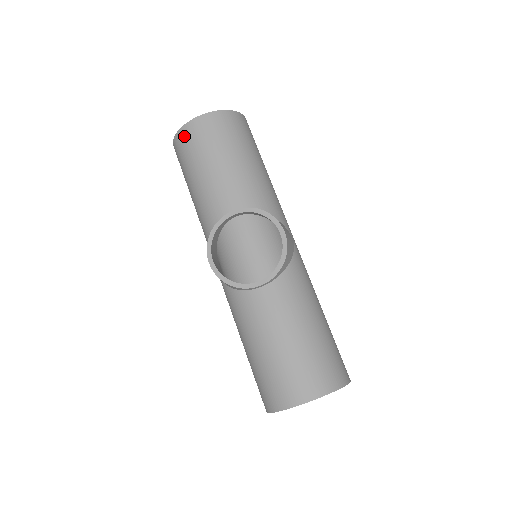
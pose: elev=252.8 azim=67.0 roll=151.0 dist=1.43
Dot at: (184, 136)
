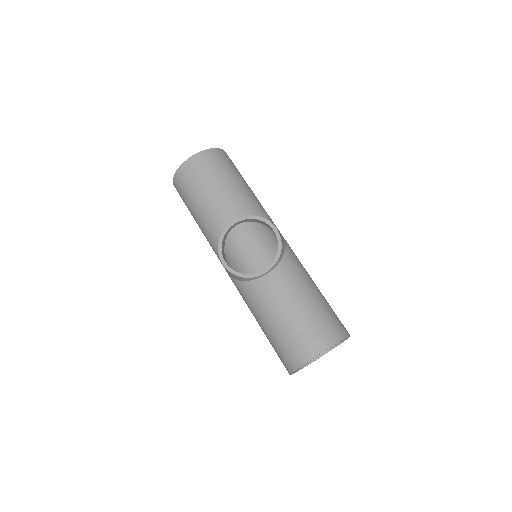
Dot at: (182, 173)
